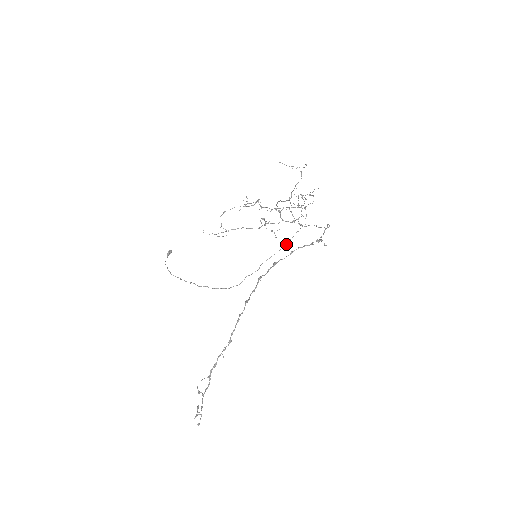
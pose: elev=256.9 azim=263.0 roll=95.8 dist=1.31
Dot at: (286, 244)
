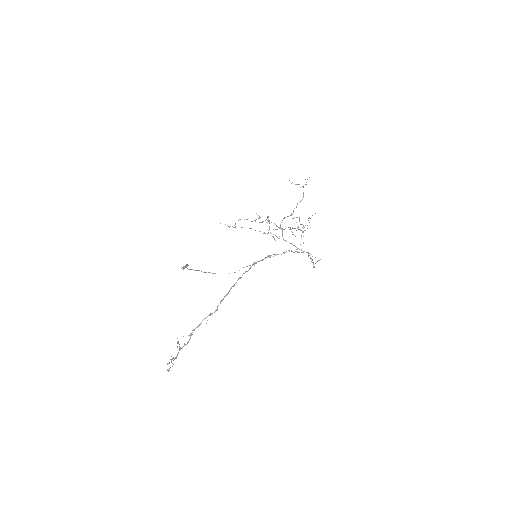
Dot at: occluded
